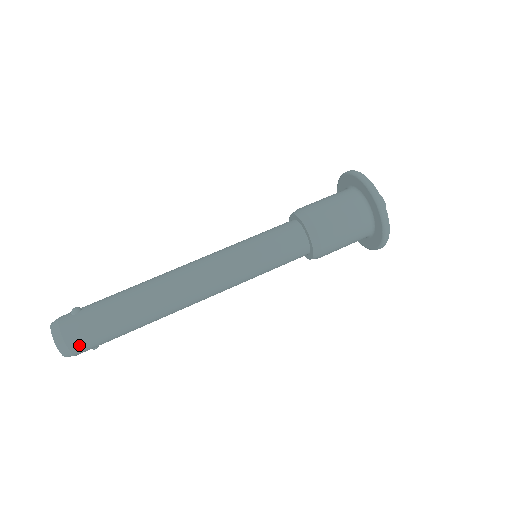
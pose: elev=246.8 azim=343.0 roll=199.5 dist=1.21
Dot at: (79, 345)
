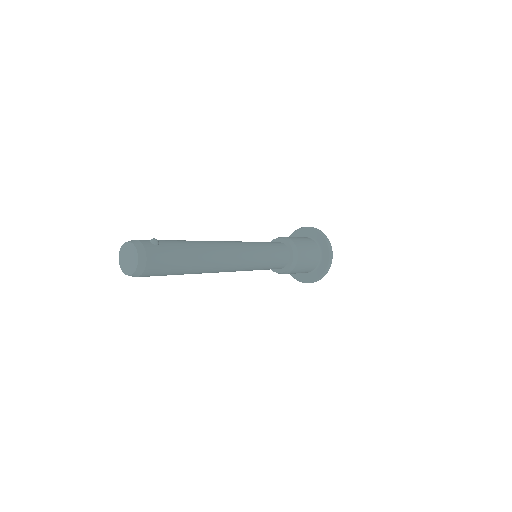
Dot at: (151, 271)
